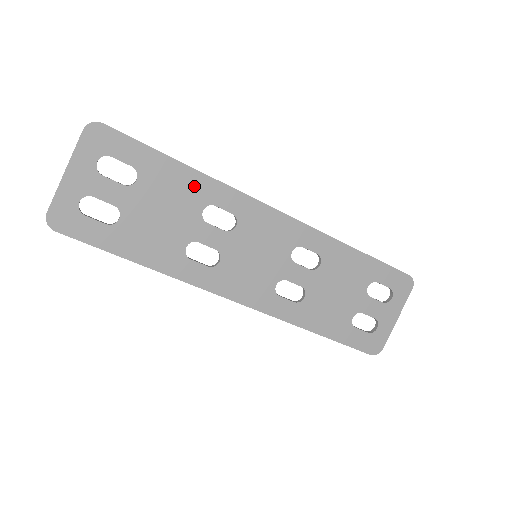
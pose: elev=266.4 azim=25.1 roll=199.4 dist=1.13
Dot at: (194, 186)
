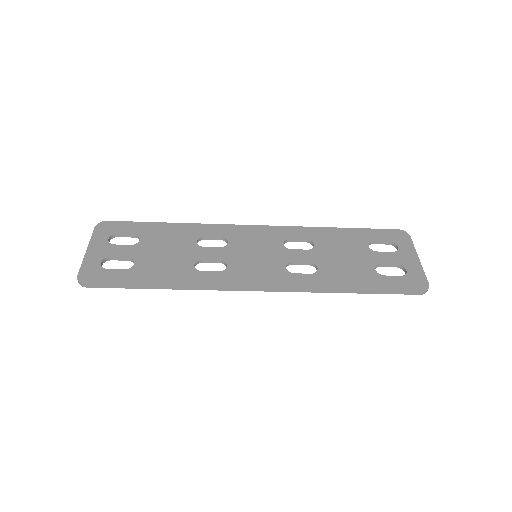
Dot at: (183, 231)
